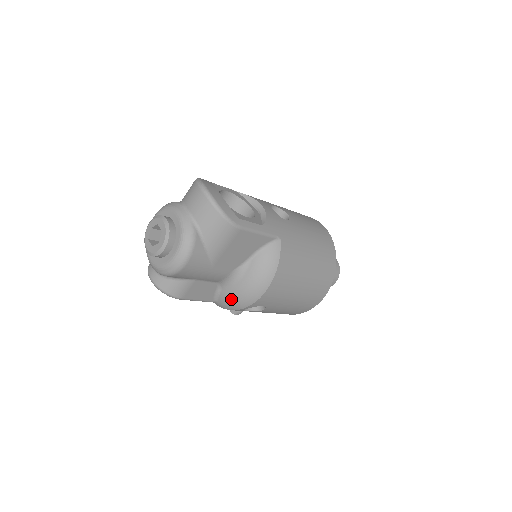
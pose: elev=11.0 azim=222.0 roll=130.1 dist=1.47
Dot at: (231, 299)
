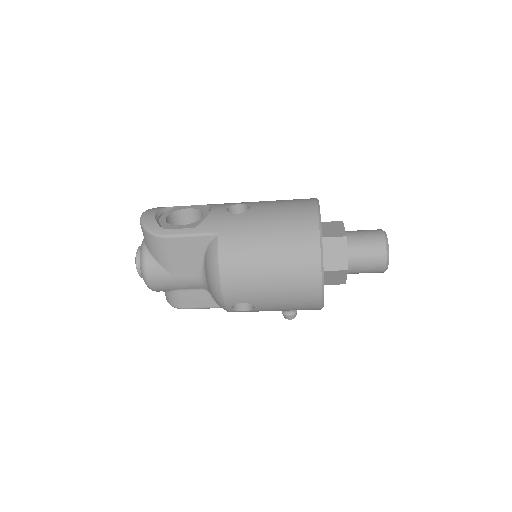
Dot at: (216, 301)
